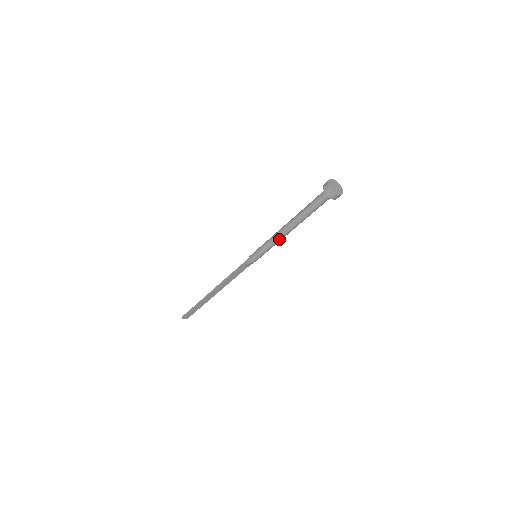
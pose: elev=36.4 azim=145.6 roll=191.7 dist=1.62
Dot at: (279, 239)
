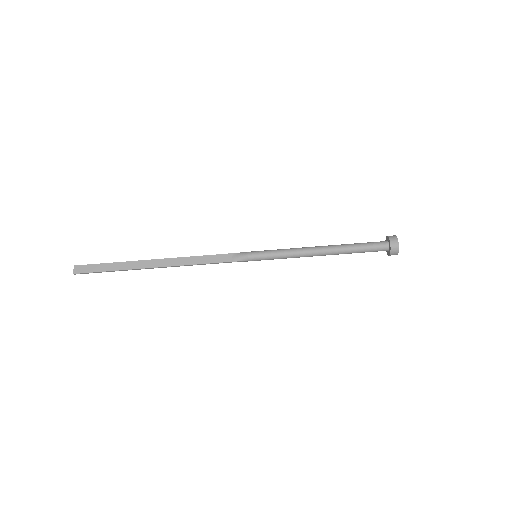
Dot at: (302, 250)
